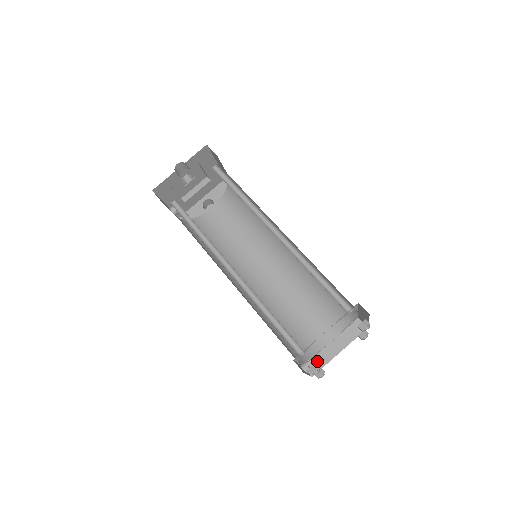
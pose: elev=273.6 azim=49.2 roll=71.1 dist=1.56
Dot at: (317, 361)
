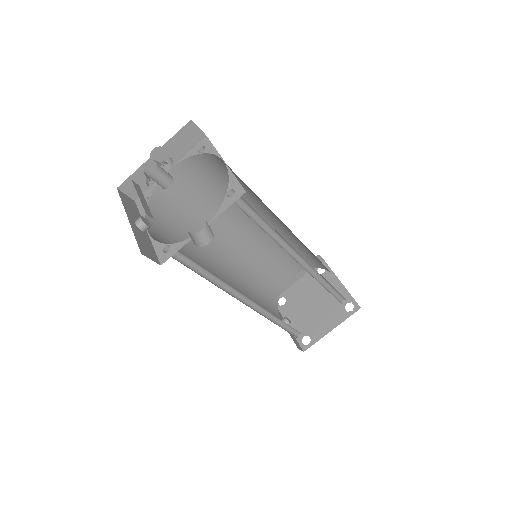
Dot at: occluded
